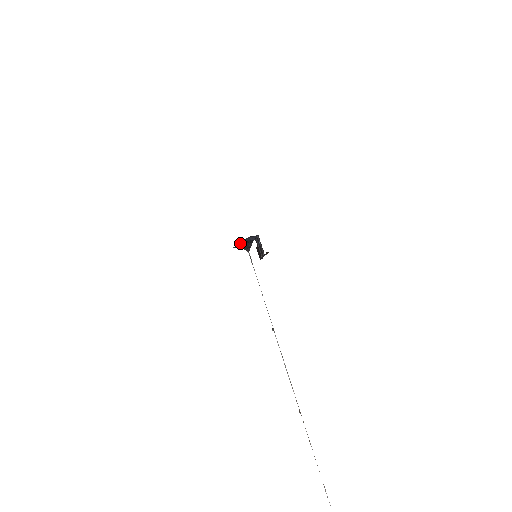
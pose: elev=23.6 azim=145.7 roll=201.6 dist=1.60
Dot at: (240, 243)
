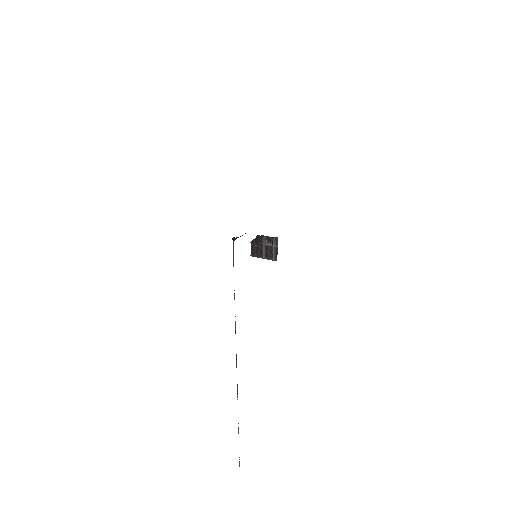
Dot at: occluded
